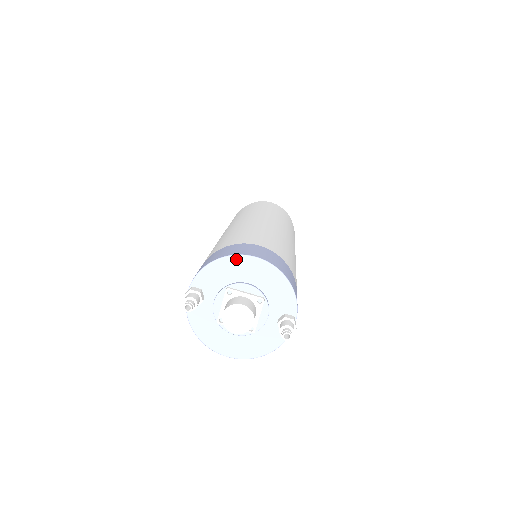
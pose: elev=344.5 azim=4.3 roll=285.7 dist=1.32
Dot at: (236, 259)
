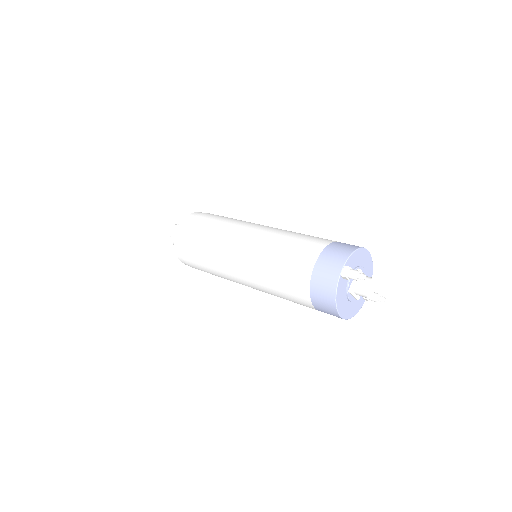
Dot at: (363, 250)
